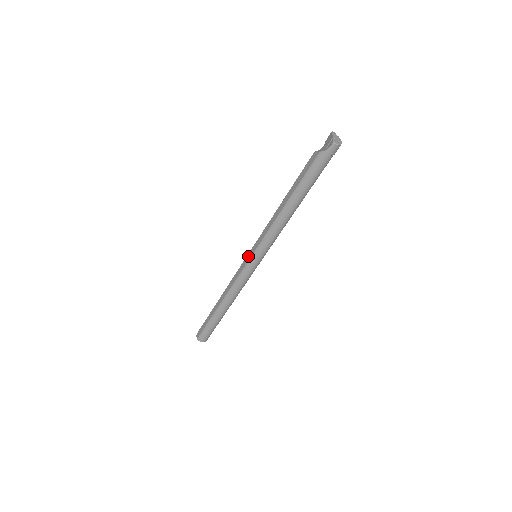
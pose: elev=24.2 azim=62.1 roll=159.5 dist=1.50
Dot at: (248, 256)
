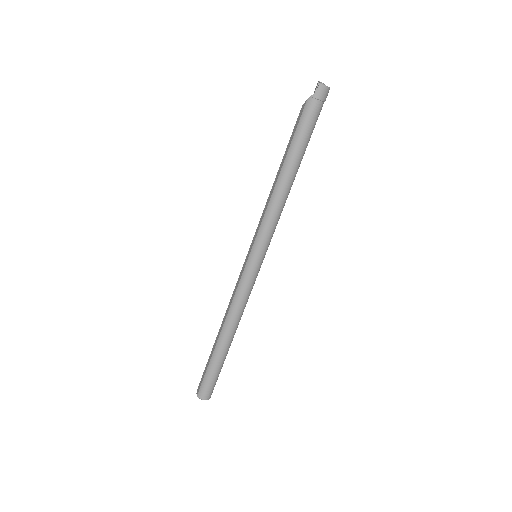
Dot at: (246, 257)
